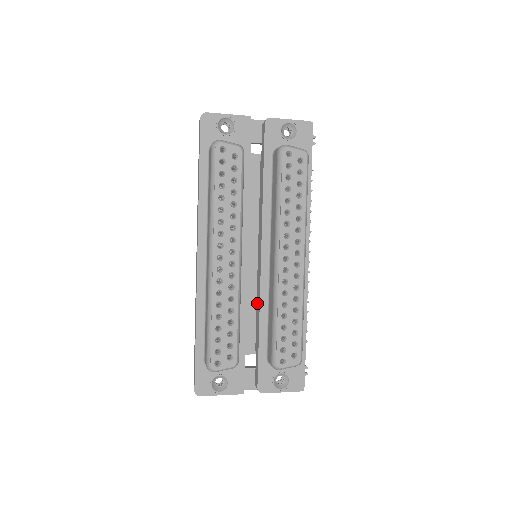
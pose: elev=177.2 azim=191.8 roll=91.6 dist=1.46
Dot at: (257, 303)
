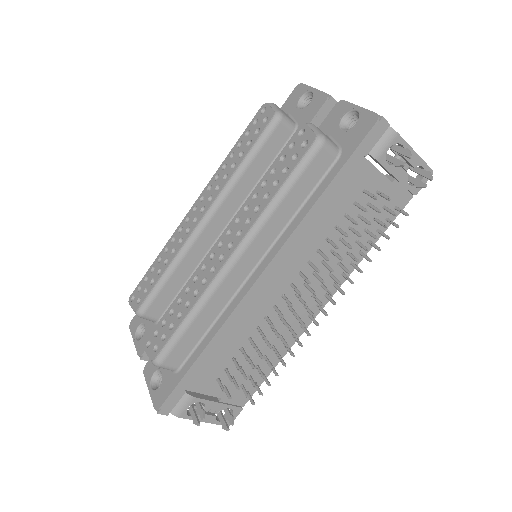
Dot at: occluded
